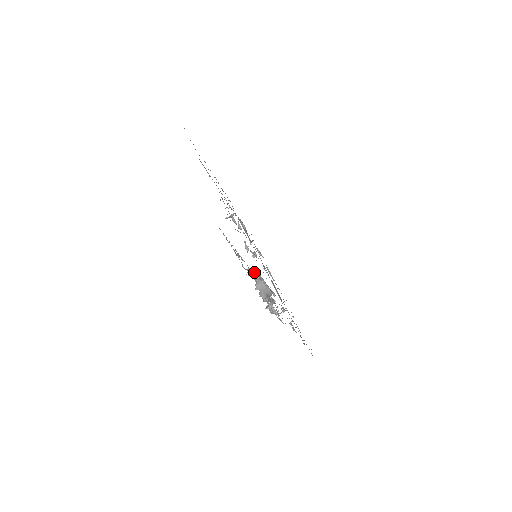
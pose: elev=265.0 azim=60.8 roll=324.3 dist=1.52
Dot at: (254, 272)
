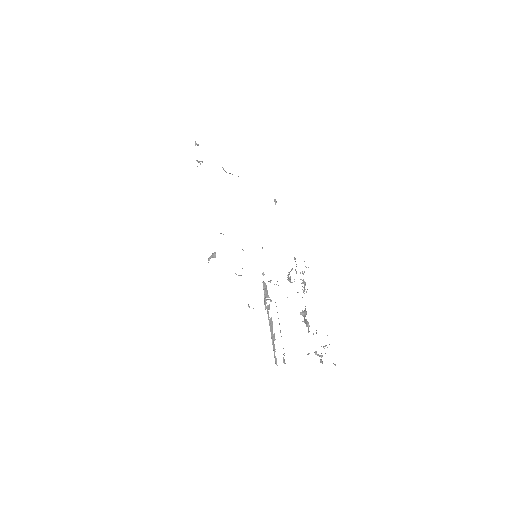
Dot at: occluded
